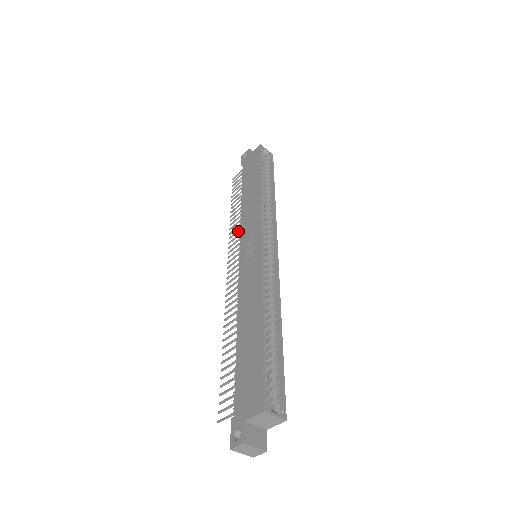
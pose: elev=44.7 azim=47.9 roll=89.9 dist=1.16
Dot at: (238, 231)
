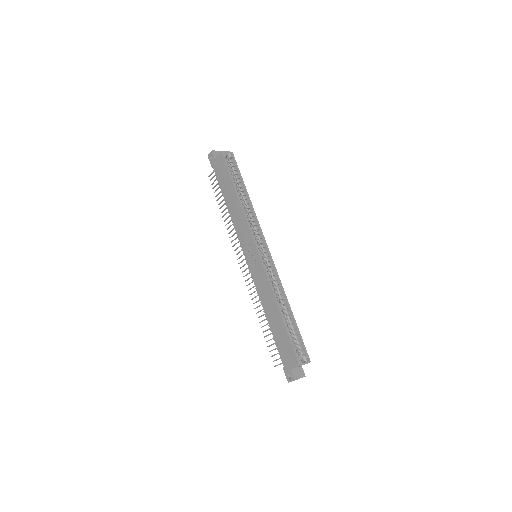
Dot at: occluded
